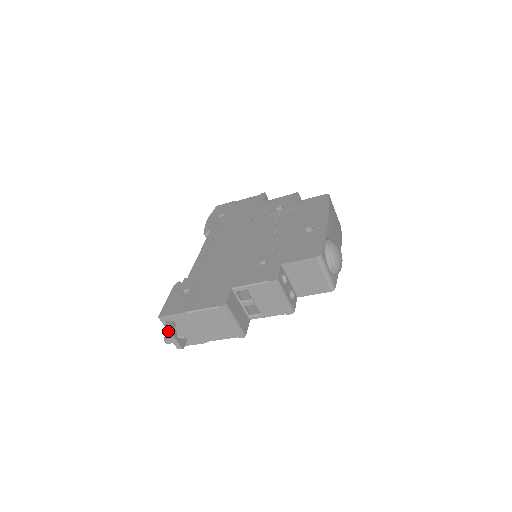
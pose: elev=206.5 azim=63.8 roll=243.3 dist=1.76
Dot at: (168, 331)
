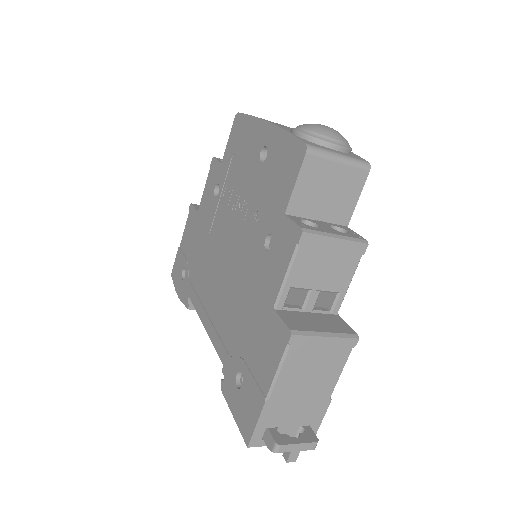
Dot at: (277, 447)
